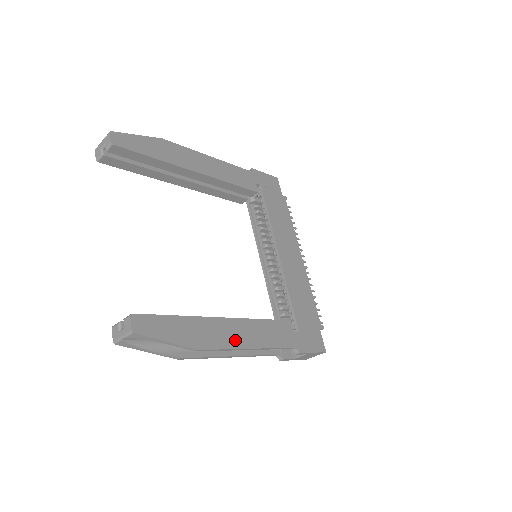
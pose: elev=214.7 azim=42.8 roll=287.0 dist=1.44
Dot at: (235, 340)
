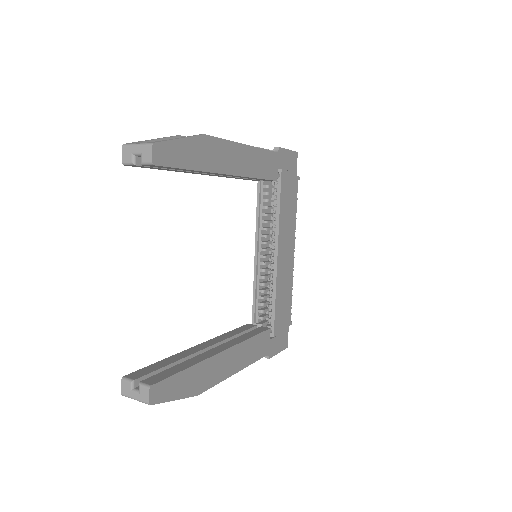
Dot at: (226, 371)
